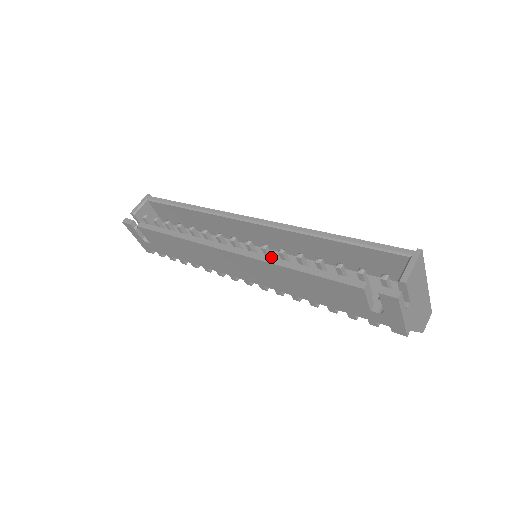
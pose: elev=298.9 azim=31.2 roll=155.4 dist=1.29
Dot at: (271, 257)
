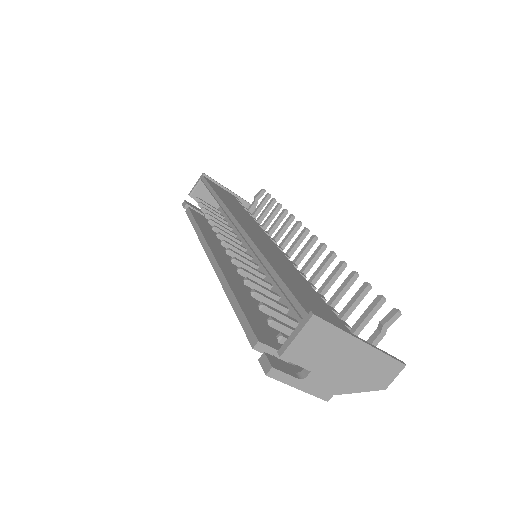
Dot at: (224, 278)
